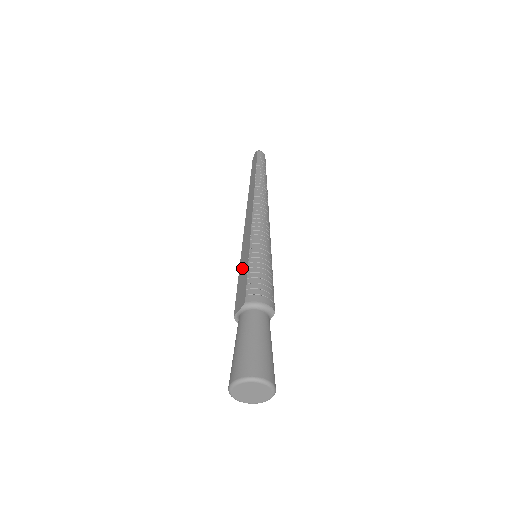
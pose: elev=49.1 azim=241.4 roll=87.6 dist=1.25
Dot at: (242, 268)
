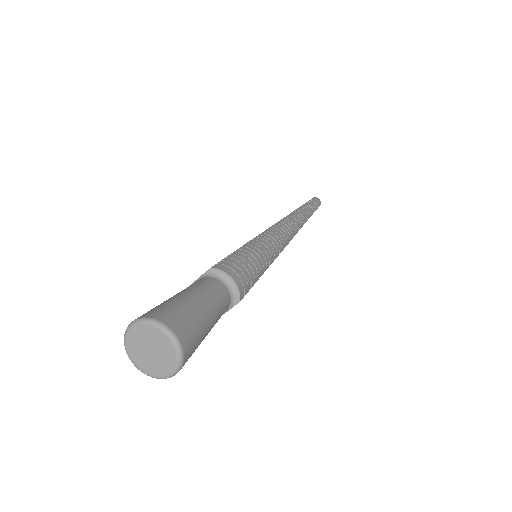
Dot at: occluded
